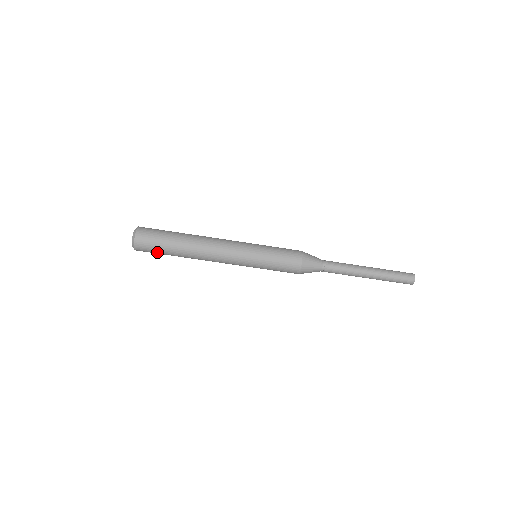
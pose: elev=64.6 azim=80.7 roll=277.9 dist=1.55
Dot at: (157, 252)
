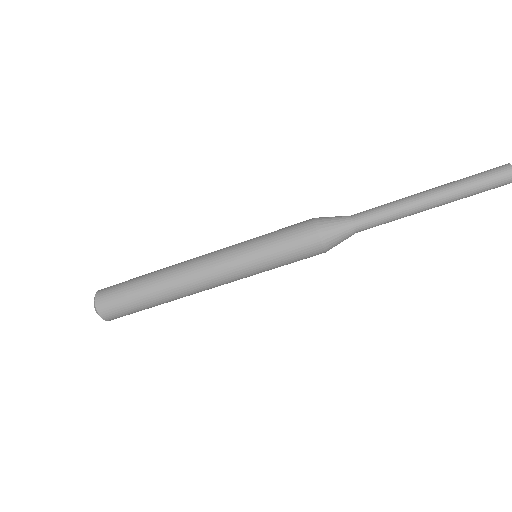
Dot at: (130, 310)
